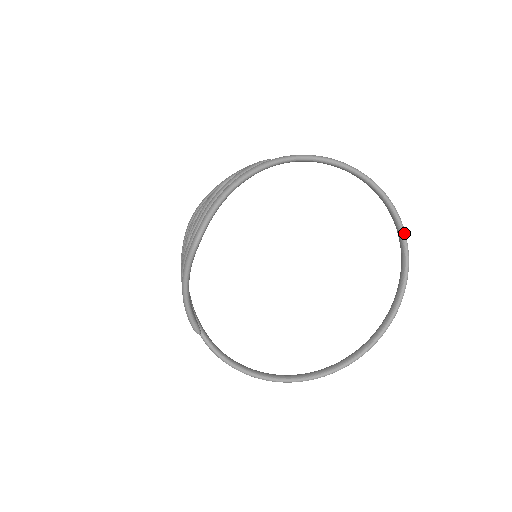
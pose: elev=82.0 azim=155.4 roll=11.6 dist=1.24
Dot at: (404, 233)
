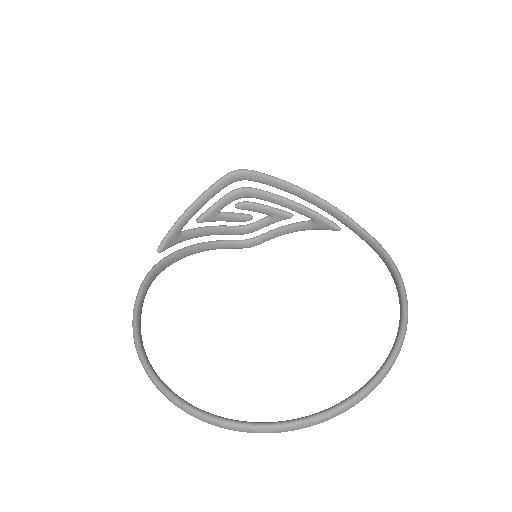
Dot at: (395, 352)
